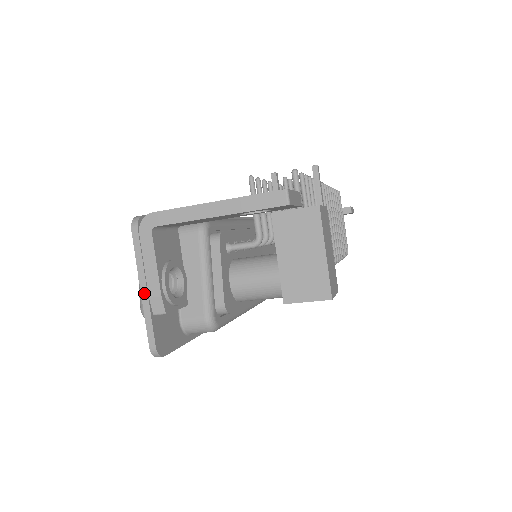
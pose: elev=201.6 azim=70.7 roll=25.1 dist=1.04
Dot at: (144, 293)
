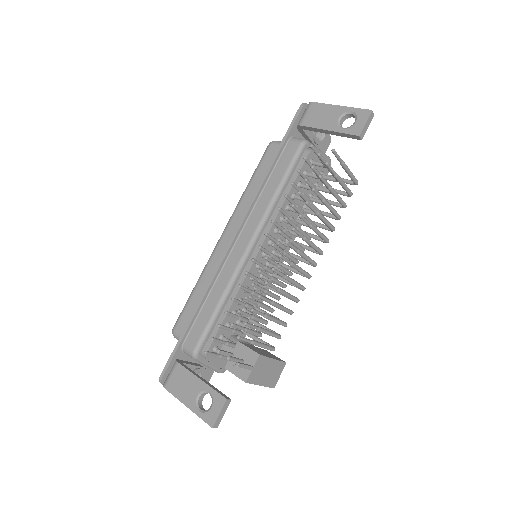
Dot at: occluded
